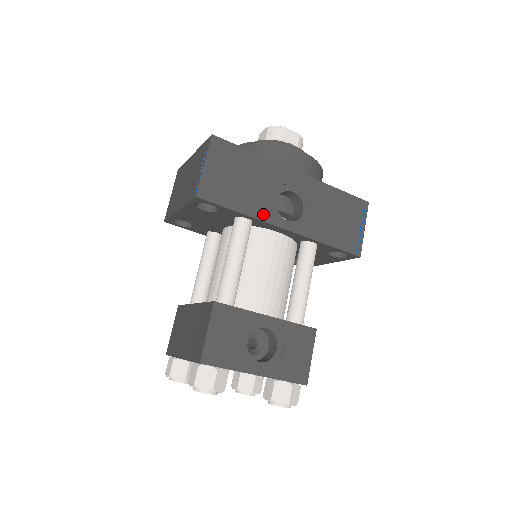
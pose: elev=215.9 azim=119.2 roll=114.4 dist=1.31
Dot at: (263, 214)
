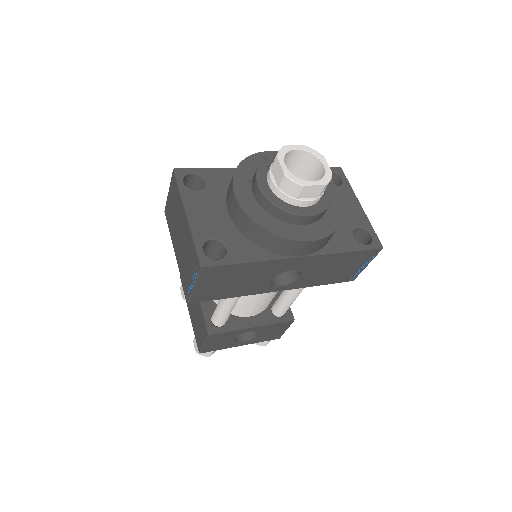
Dot at: (256, 291)
